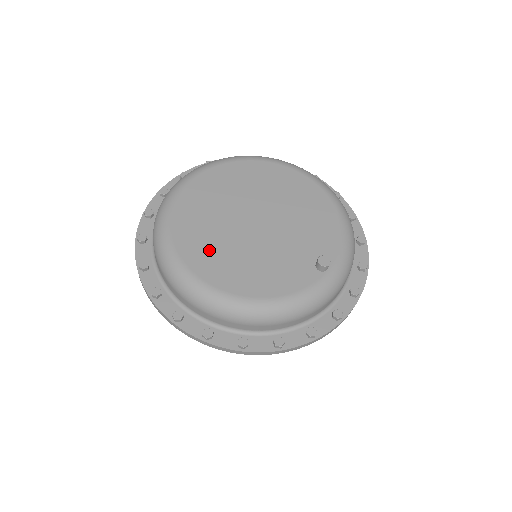
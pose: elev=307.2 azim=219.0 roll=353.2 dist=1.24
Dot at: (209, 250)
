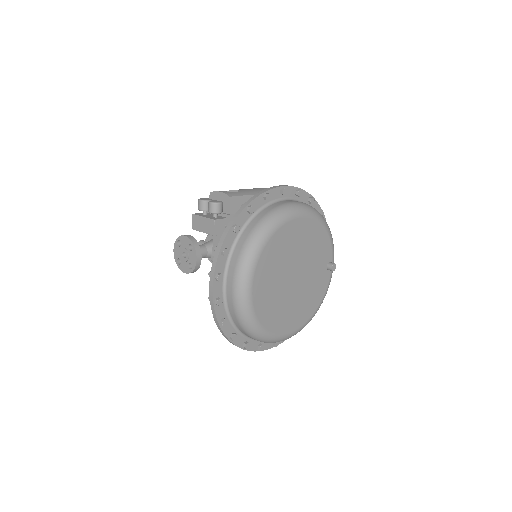
Dot at: (287, 317)
